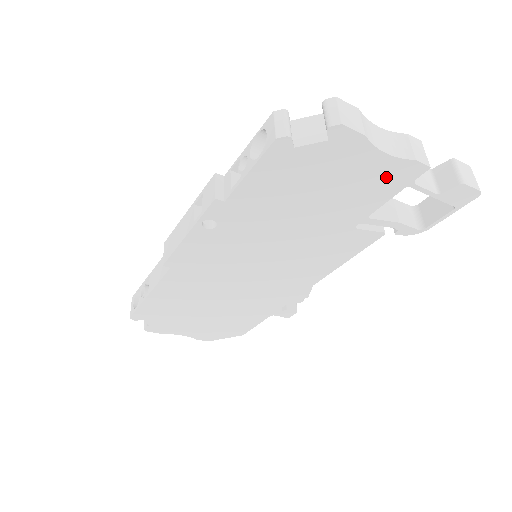
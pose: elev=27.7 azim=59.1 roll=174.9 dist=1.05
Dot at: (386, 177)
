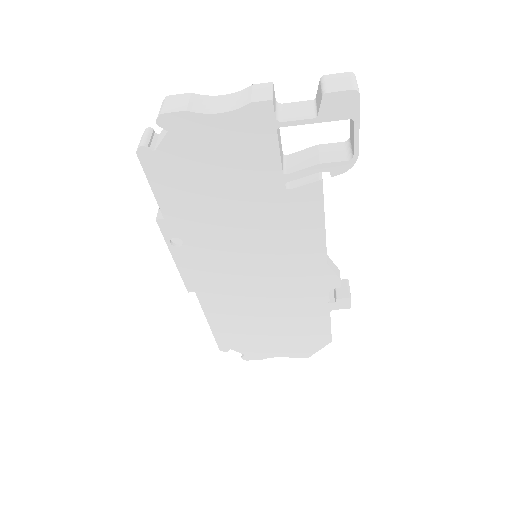
Dot at: (248, 131)
